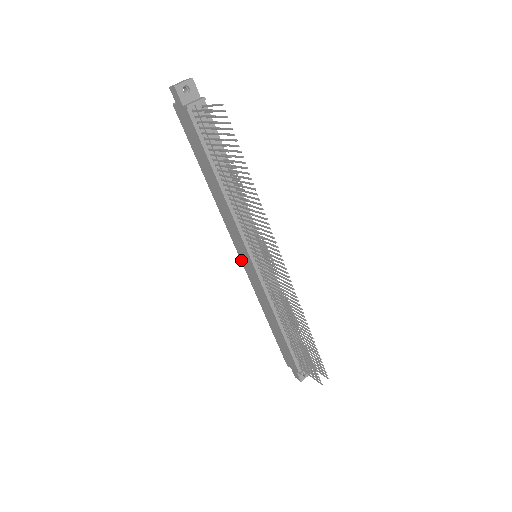
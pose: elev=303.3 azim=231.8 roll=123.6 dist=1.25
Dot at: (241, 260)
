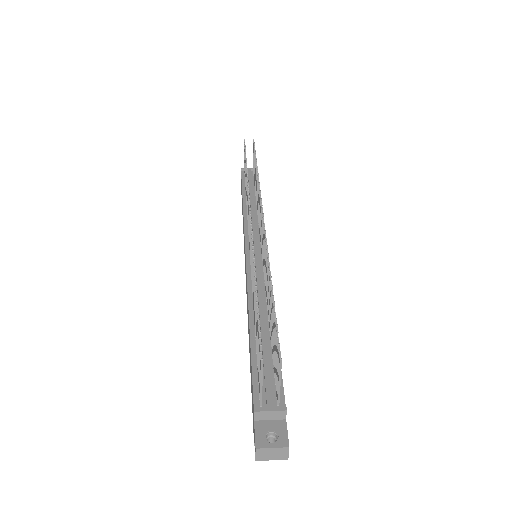
Dot at: occluded
